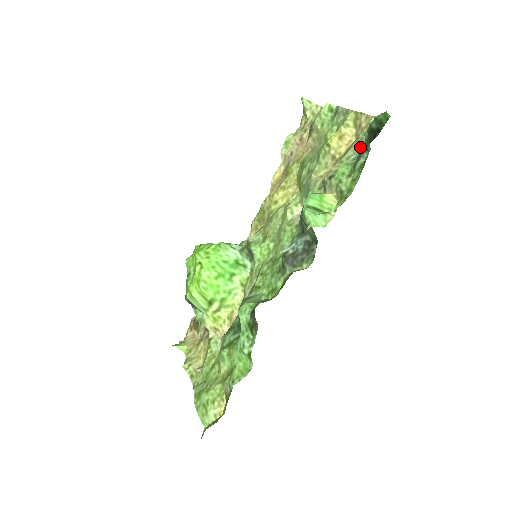
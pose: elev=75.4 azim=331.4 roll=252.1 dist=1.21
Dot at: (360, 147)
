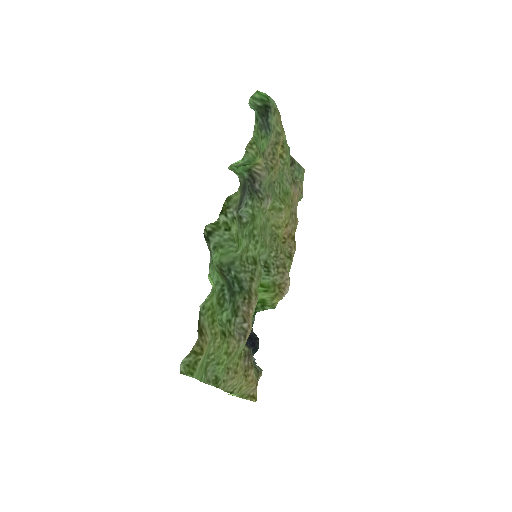
Dot at: (271, 128)
